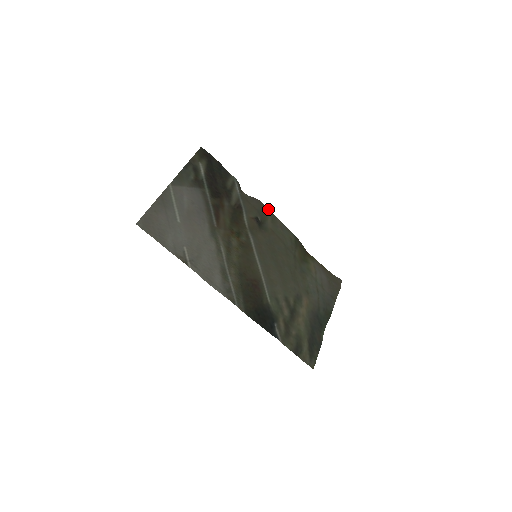
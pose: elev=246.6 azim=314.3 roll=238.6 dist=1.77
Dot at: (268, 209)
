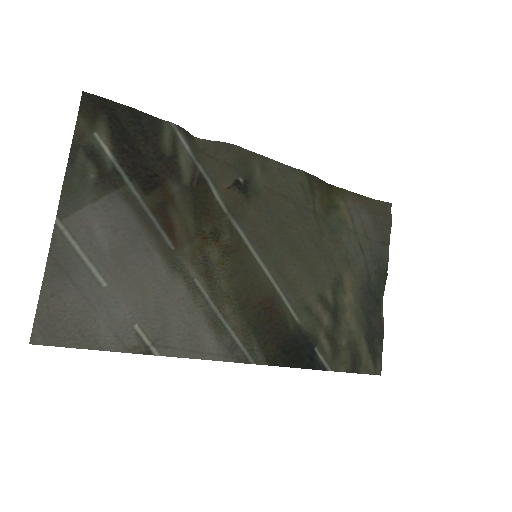
Dot at: (250, 151)
